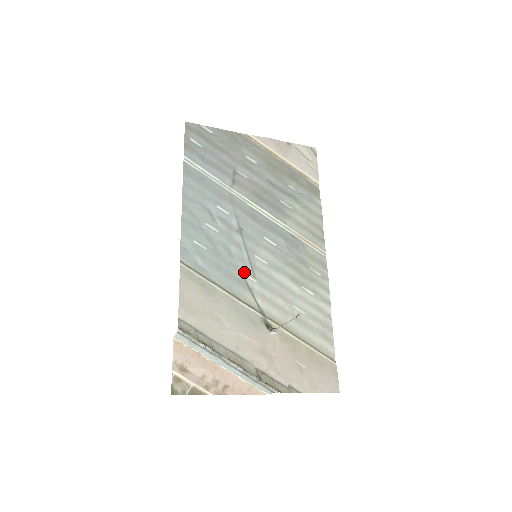
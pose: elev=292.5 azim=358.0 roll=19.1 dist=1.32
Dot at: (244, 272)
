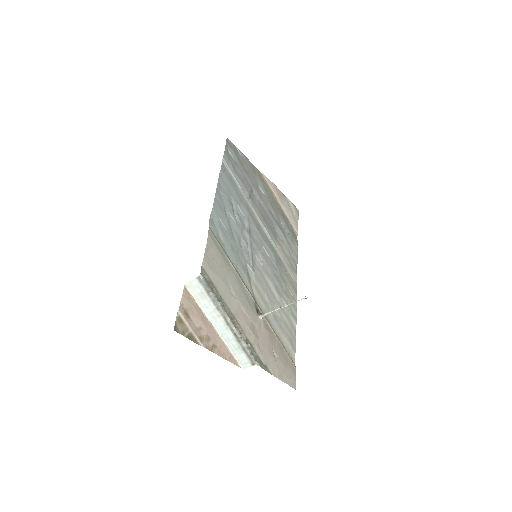
Dot at: (247, 262)
